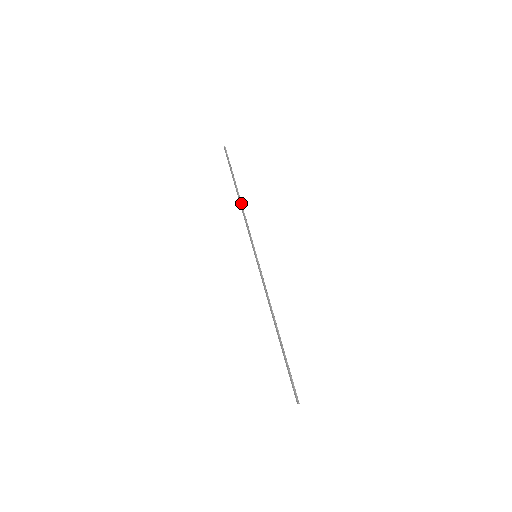
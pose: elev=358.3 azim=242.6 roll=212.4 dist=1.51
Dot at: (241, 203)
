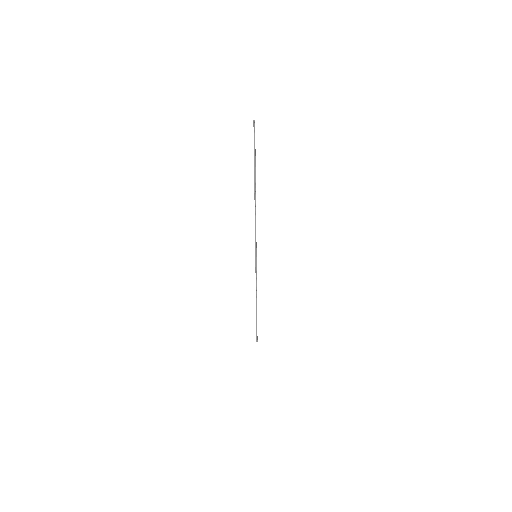
Dot at: (255, 205)
